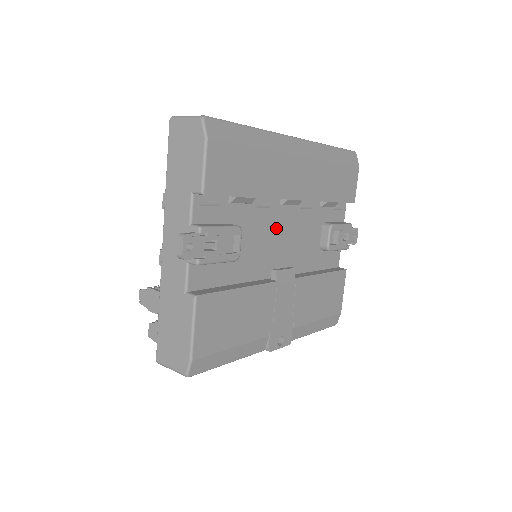
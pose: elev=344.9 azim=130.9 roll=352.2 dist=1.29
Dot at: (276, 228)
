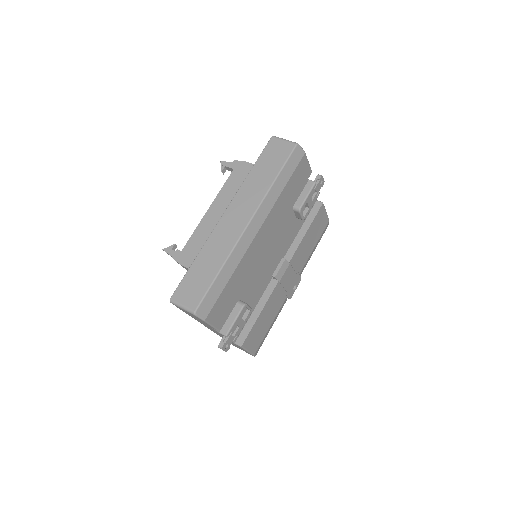
Dot at: (263, 261)
